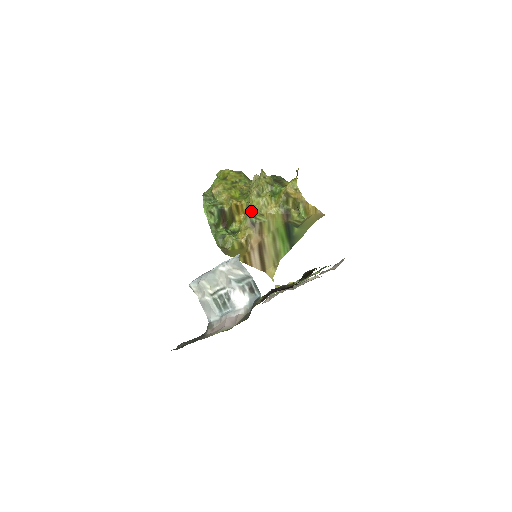
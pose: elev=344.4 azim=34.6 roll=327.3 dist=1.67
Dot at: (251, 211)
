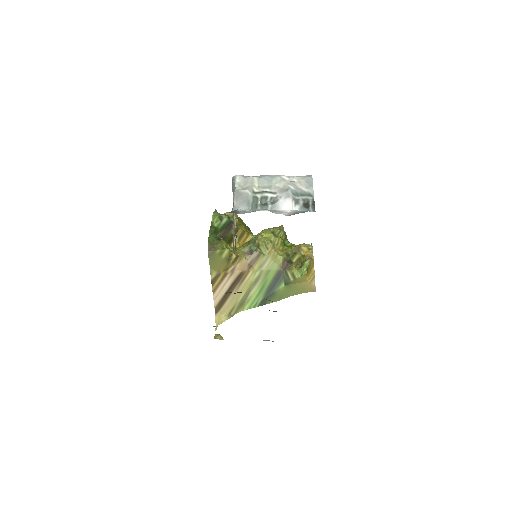
Dot at: (258, 240)
